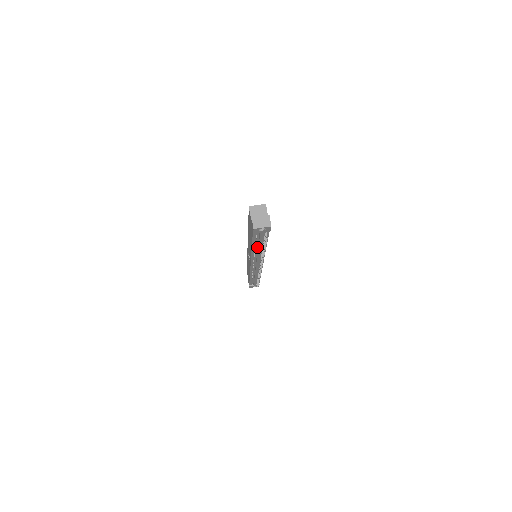
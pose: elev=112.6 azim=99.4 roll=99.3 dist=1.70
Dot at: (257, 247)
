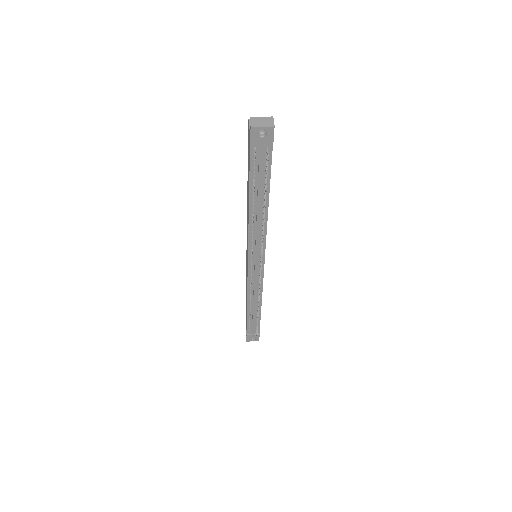
Dot at: (256, 204)
